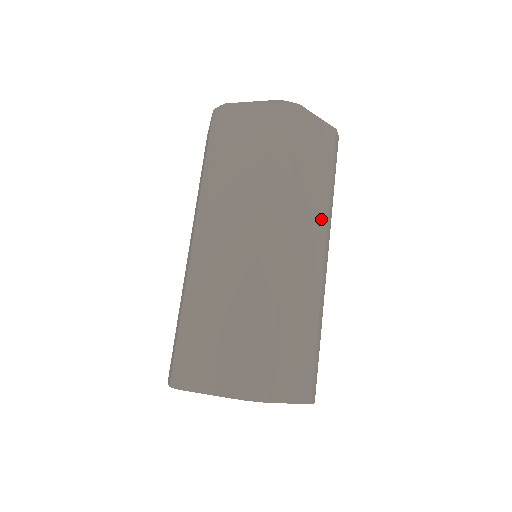
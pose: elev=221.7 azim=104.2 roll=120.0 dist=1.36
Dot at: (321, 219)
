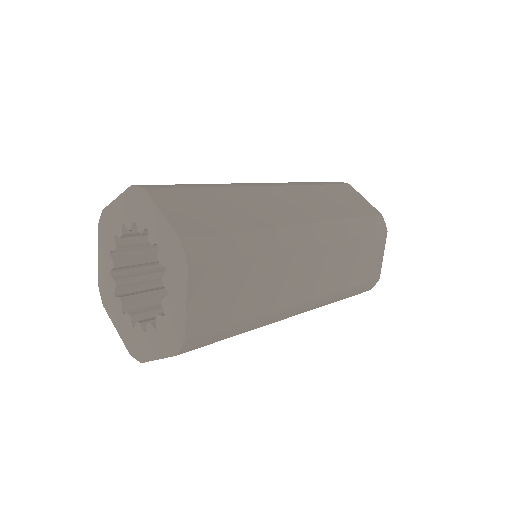
Dot at: (328, 286)
